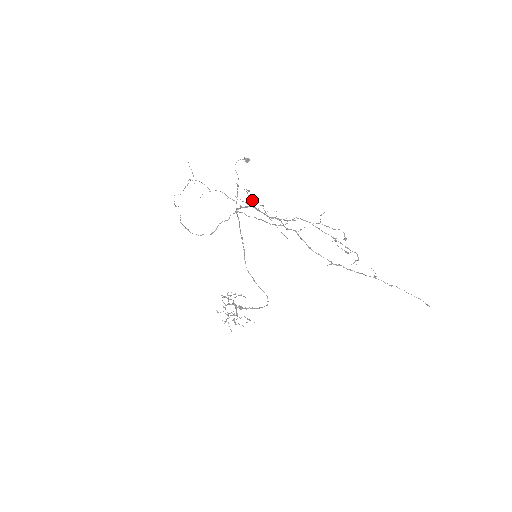
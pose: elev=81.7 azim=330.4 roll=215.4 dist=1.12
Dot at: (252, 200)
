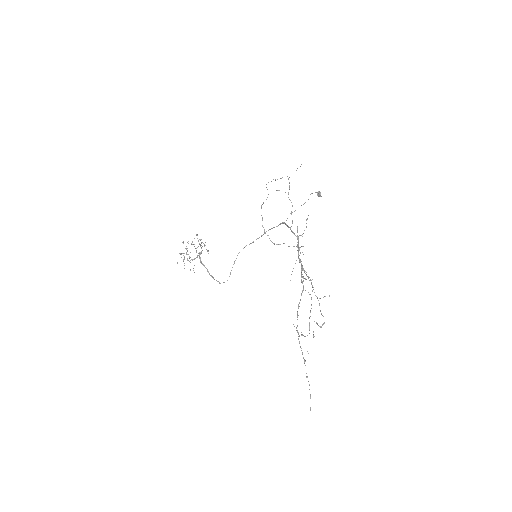
Dot at: occluded
